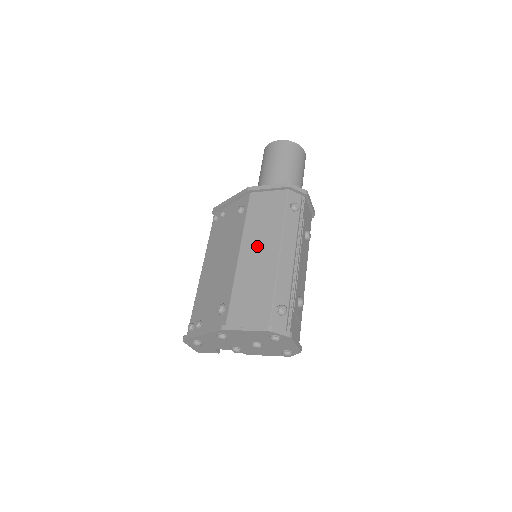
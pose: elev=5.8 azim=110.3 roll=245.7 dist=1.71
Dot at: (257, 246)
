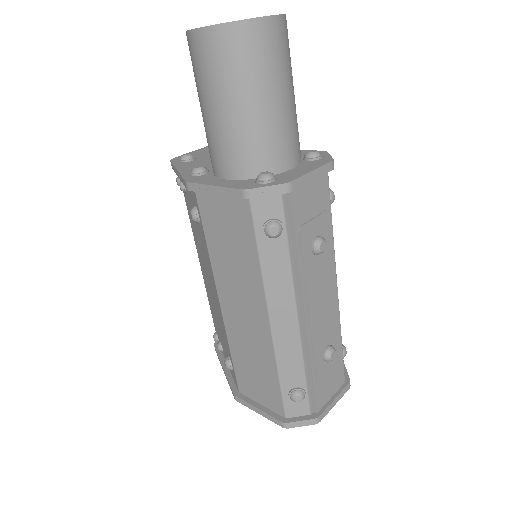
Dot at: (237, 300)
